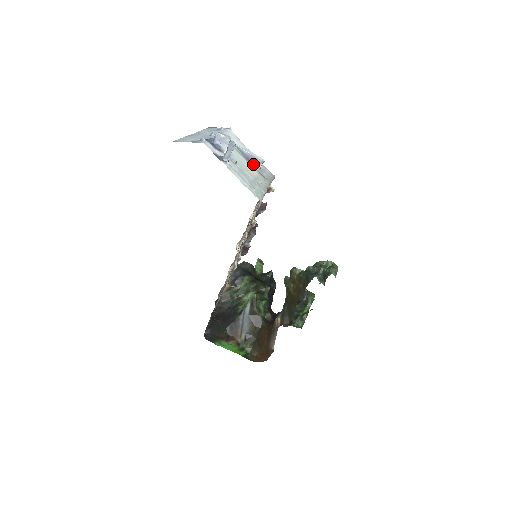
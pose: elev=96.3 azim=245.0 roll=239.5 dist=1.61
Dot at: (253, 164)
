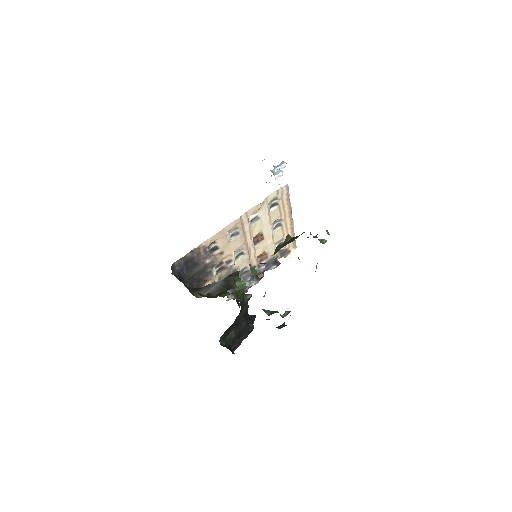
Dot at: occluded
